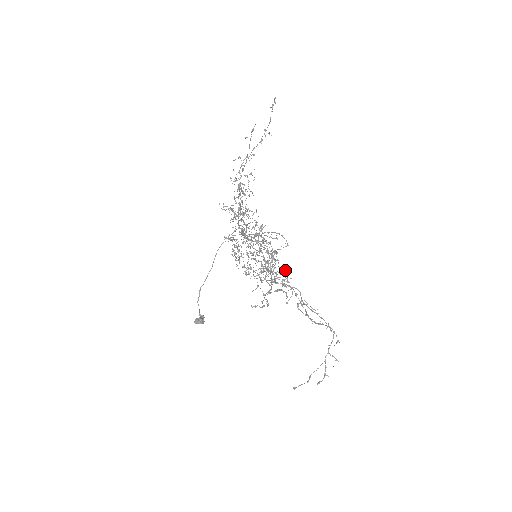
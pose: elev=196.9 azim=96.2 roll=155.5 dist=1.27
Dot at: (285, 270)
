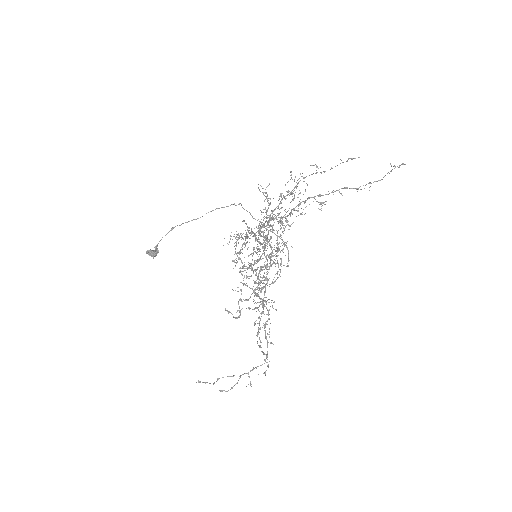
Dot at: occluded
